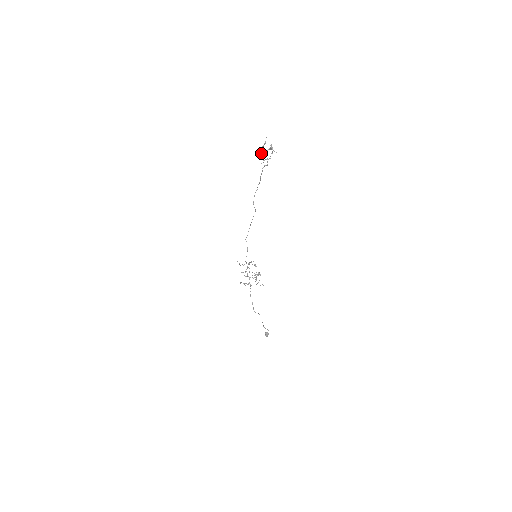
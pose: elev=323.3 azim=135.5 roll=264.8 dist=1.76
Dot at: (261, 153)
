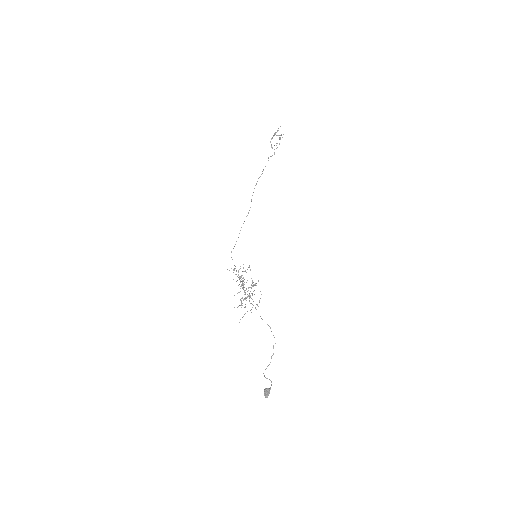
Dot at: (270, 142)
